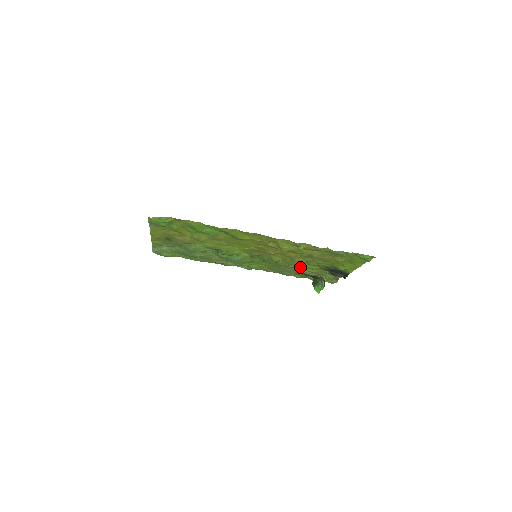
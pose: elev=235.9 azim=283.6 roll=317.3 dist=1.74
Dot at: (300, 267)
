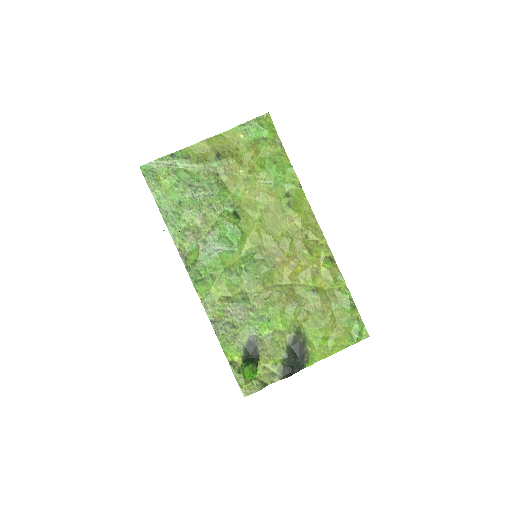
Dot at: (270, 315)
